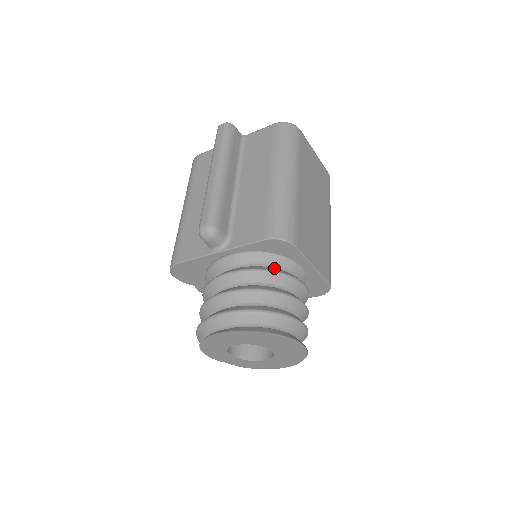
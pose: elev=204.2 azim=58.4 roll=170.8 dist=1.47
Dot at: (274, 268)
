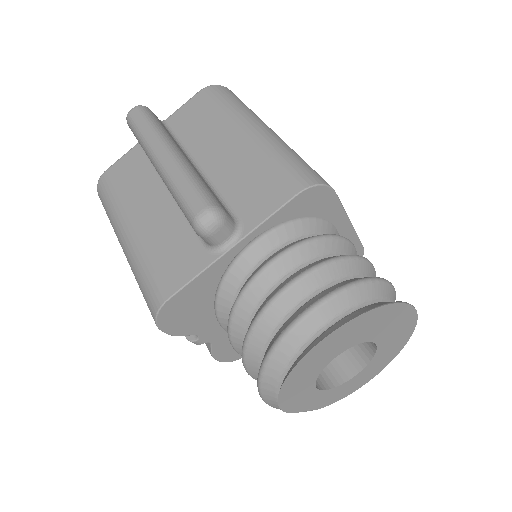
Dot at: occluded
